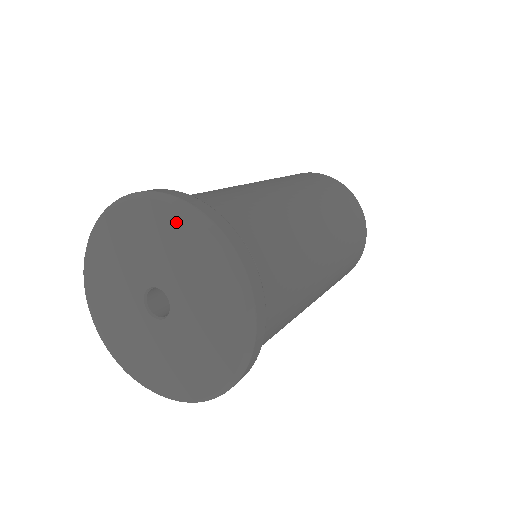
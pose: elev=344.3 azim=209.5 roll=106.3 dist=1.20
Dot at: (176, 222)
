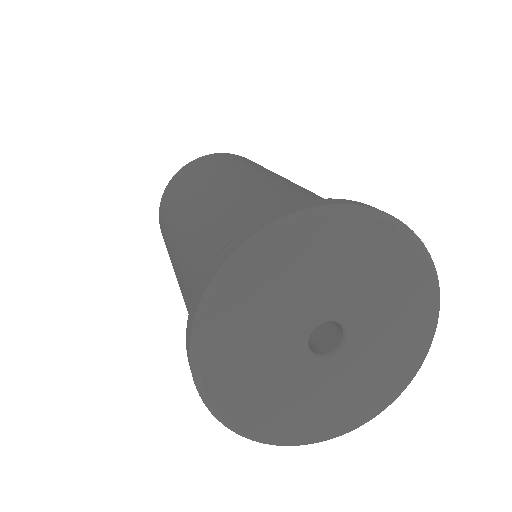
Dot at: (422, 290)
